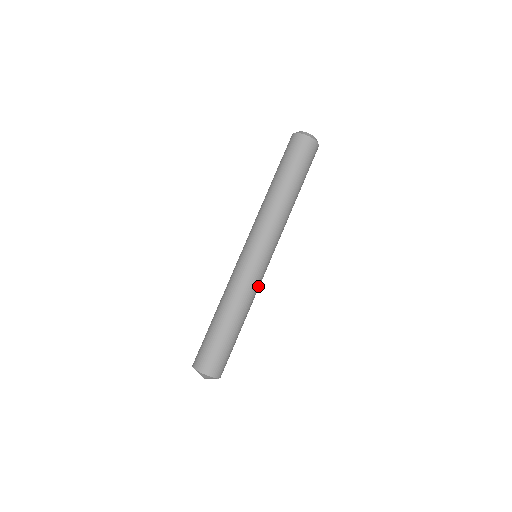
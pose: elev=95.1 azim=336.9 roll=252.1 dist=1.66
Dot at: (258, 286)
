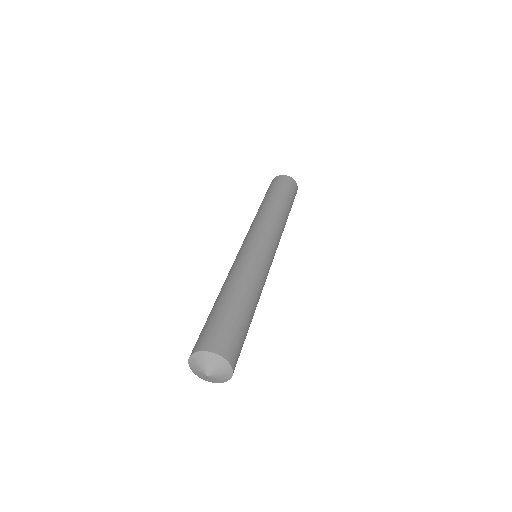
Dot at: (264, 271)
